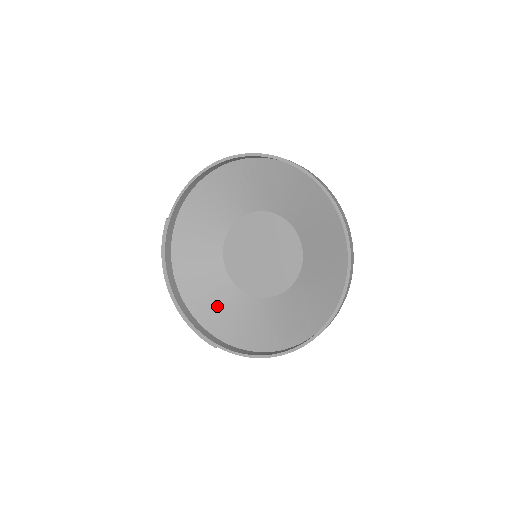
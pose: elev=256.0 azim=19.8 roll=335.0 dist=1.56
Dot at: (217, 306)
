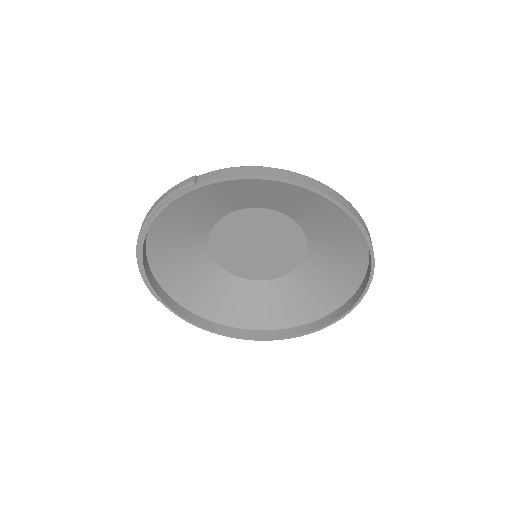
Dot at: (179, 260)
